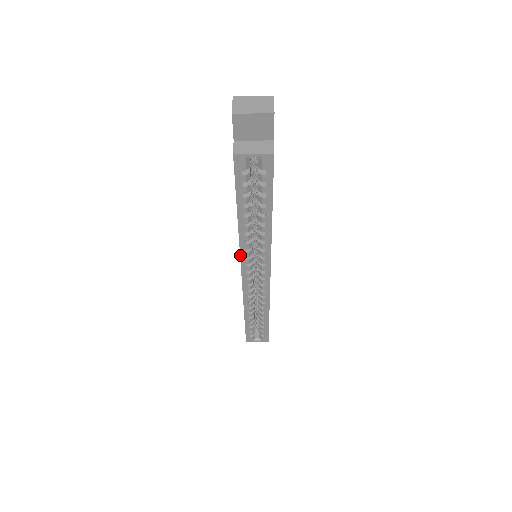
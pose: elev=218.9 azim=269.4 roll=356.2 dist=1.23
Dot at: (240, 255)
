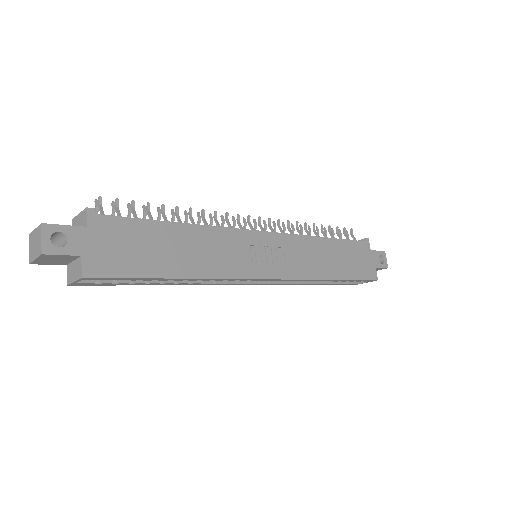
Dot at: occluded
